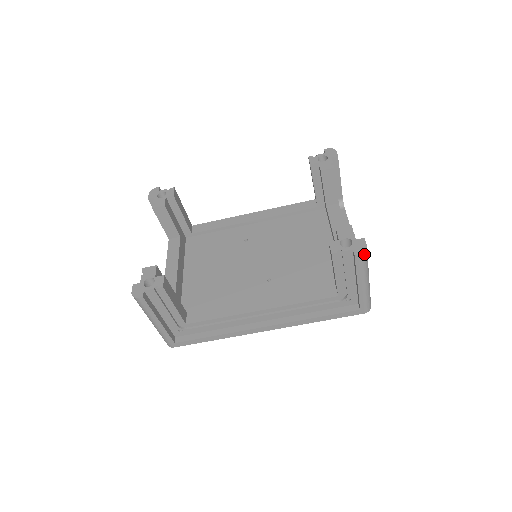
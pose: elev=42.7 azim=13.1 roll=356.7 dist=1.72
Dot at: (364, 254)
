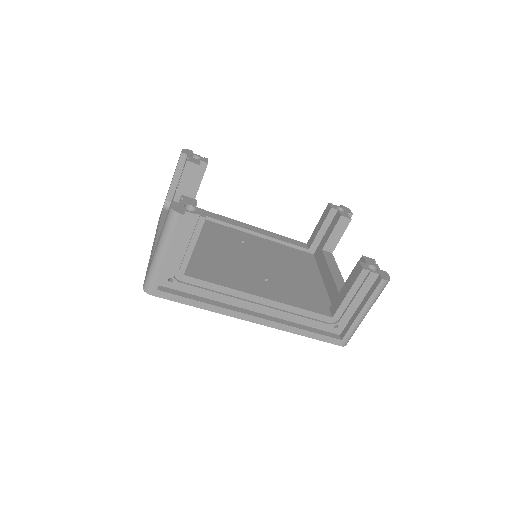
Dot at: (387, 282)
